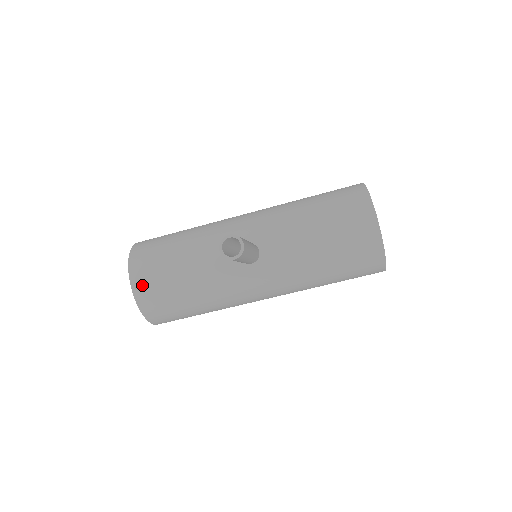
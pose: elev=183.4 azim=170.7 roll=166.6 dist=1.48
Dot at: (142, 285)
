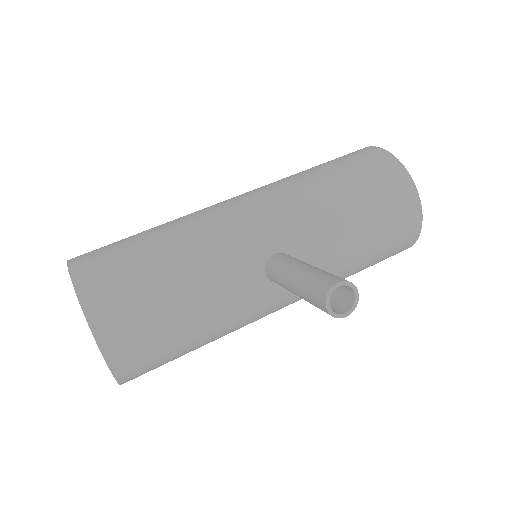
Dot at: (120, 345)
